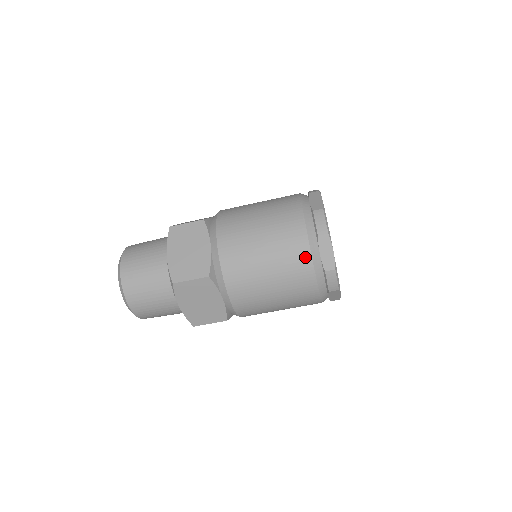
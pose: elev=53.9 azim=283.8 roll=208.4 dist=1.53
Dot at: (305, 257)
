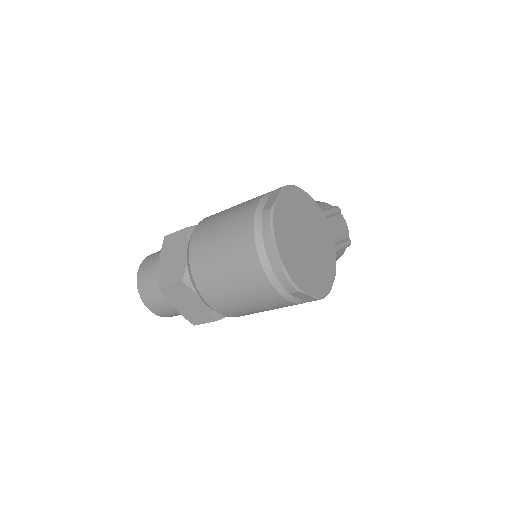
Dot at: (254, 260)
